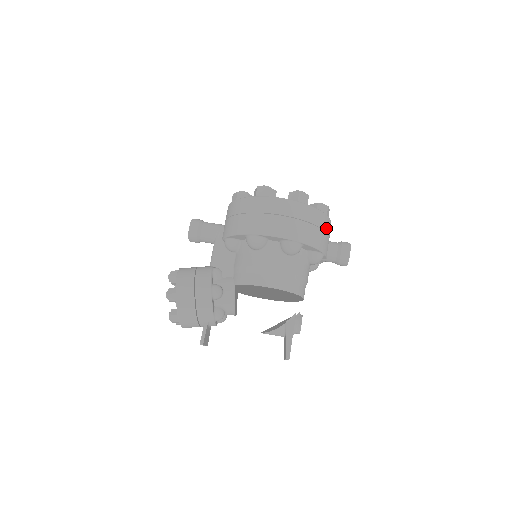
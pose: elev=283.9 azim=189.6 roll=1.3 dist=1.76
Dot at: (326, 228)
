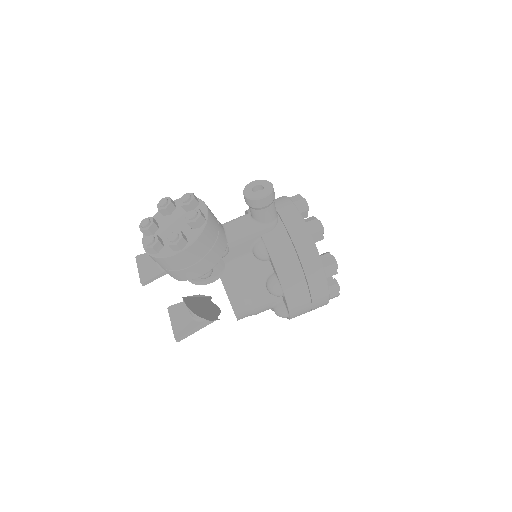
Dot at: occluded
